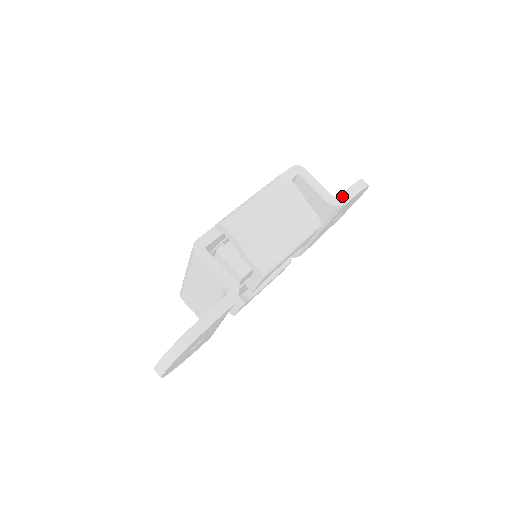
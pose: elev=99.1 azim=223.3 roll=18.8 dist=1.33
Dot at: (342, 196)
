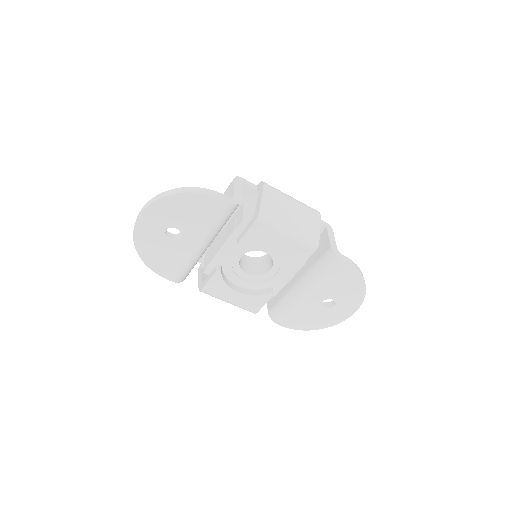
Dot at: (344, 256)
